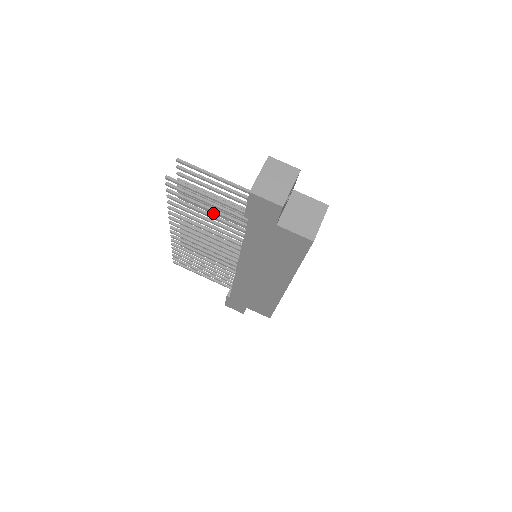
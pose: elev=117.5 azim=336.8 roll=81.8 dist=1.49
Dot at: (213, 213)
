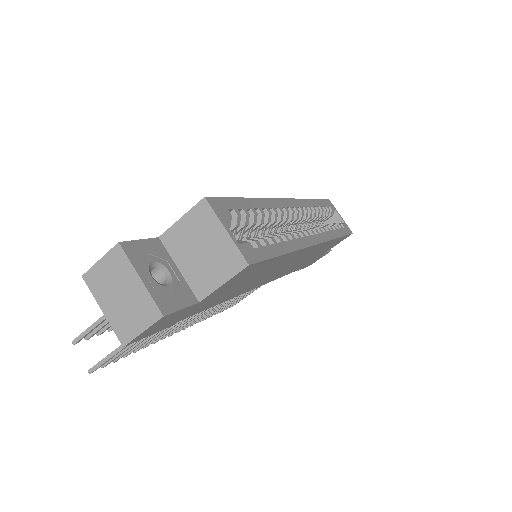
Dot at: occluded
